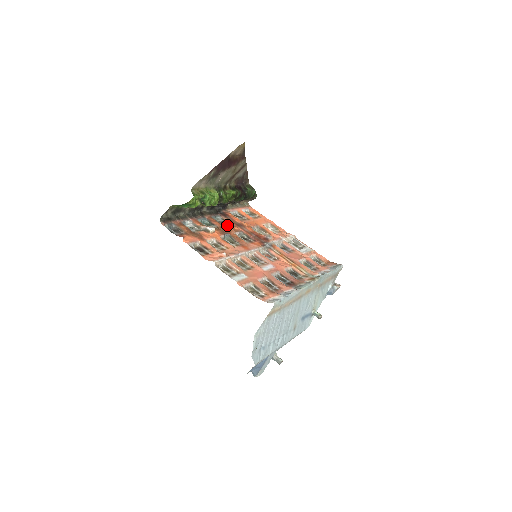
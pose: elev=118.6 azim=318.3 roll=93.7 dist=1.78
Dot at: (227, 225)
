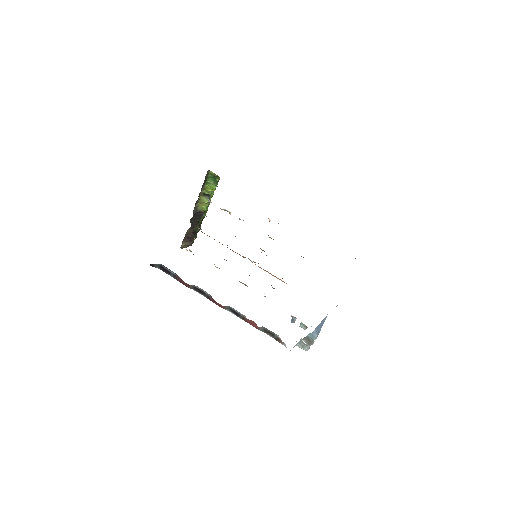
Dot at: occluded
